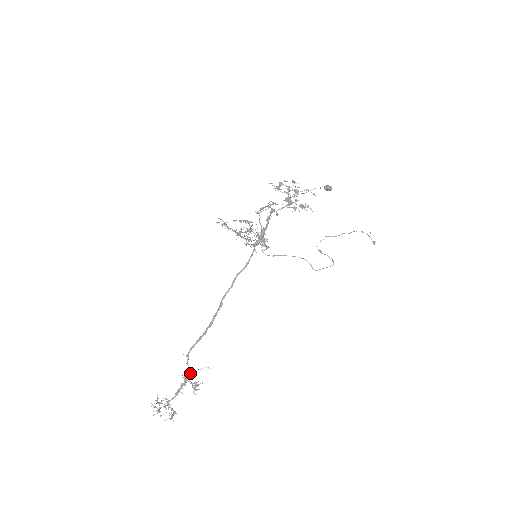
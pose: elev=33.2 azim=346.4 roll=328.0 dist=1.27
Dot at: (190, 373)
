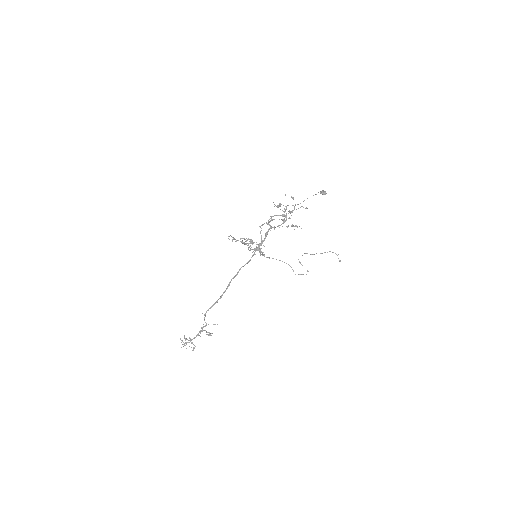
Dot at: occluded
